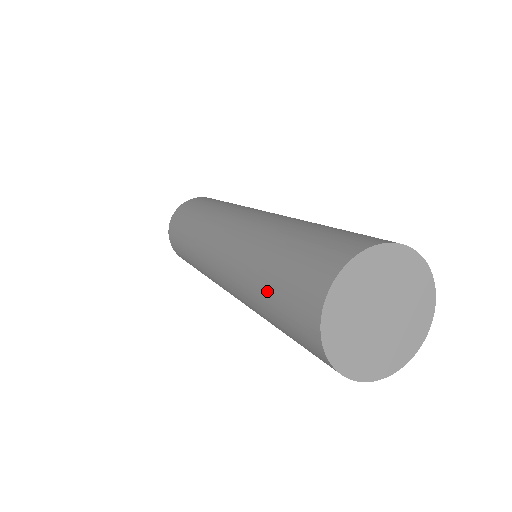
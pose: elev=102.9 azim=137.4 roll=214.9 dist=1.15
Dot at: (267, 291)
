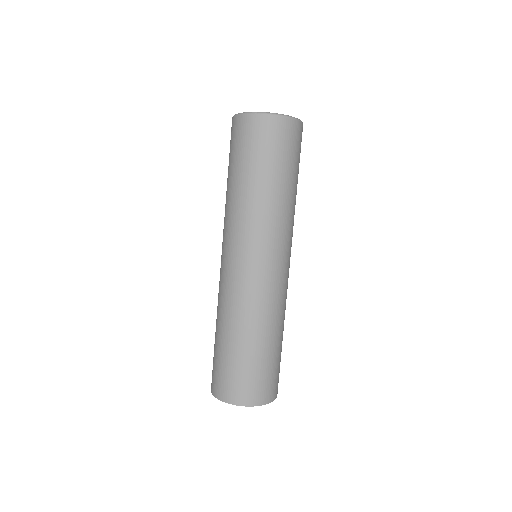
Dot at: (223, 347)
